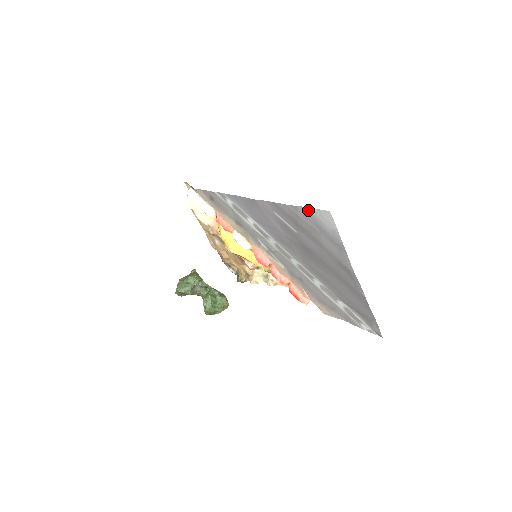
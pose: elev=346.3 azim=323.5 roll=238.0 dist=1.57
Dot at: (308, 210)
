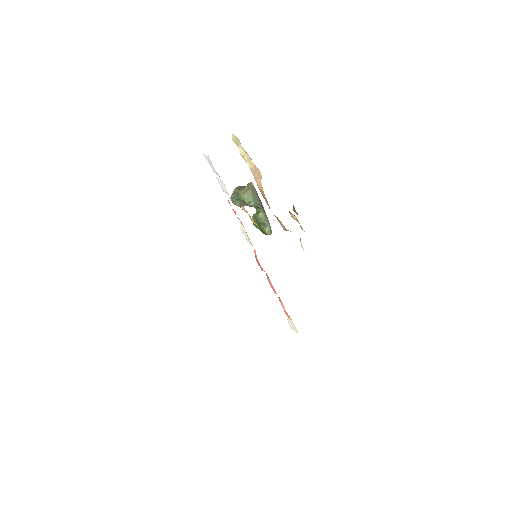
Dot at: occluded
